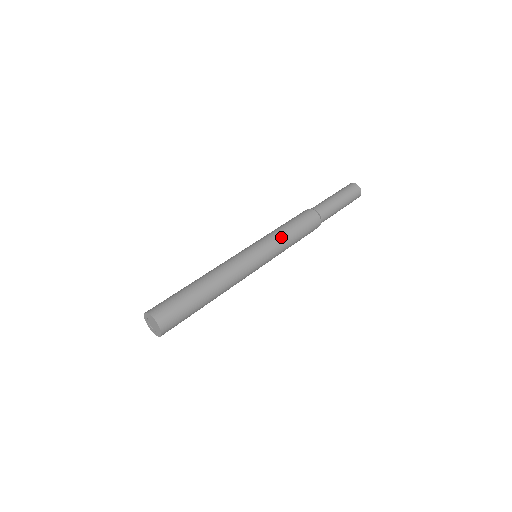
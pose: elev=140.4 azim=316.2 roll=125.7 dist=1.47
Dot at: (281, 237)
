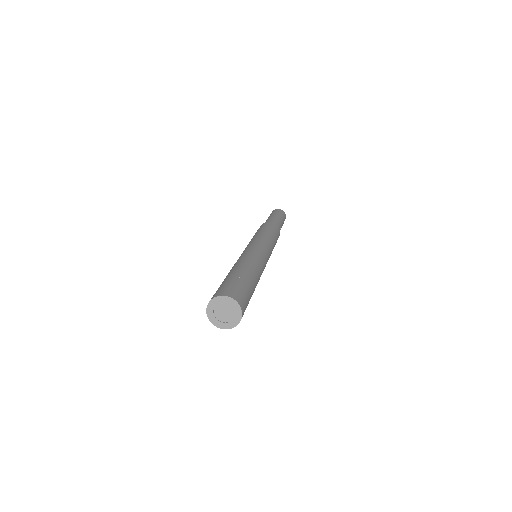
Dot at: (273, 245)
